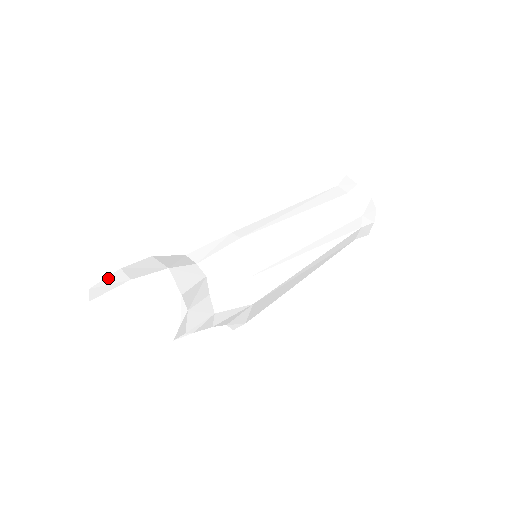
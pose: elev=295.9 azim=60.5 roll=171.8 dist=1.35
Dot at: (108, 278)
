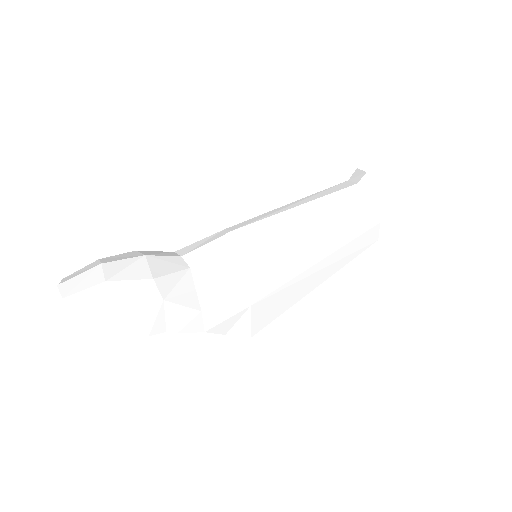
Dot at: (84, 267)
